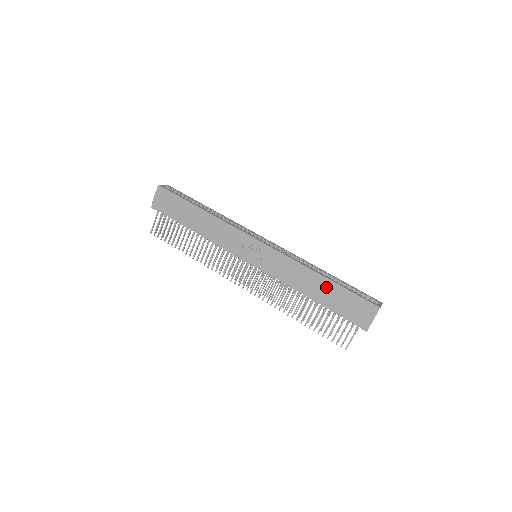
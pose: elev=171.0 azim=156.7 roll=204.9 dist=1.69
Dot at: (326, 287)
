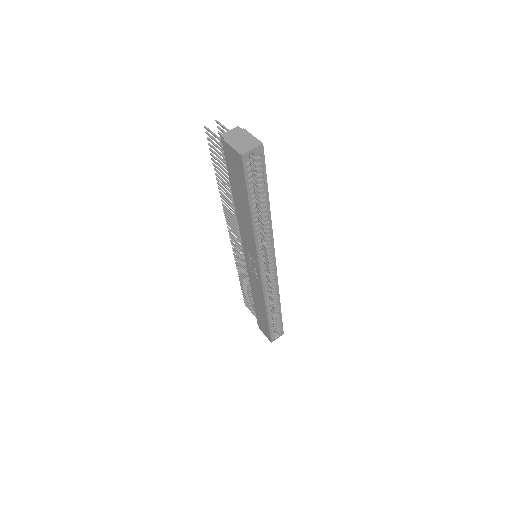
Dot at: (263, 314)
